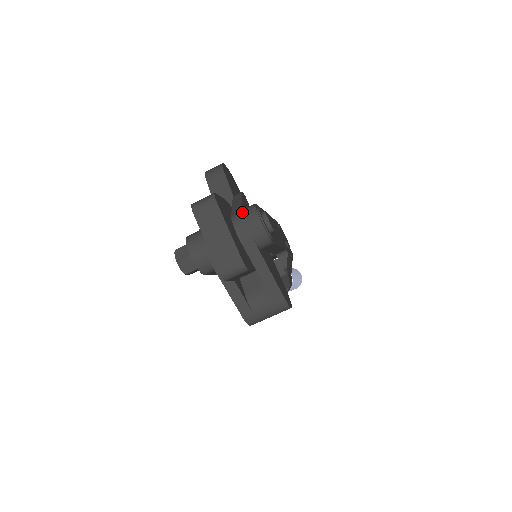
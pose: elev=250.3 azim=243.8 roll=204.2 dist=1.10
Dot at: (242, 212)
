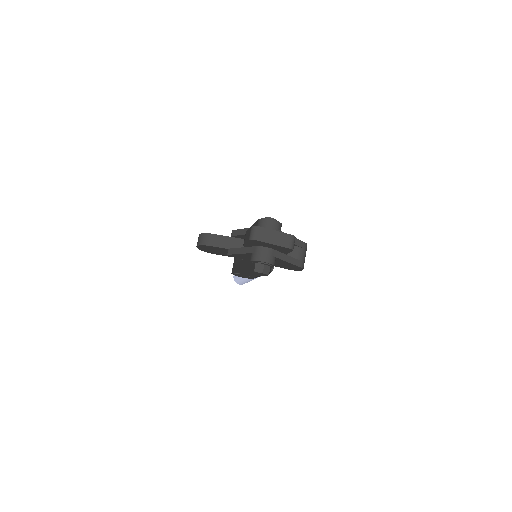
Dot at: (261, 226)
